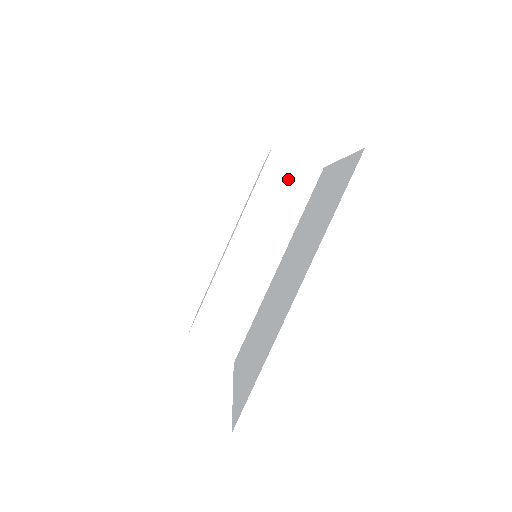
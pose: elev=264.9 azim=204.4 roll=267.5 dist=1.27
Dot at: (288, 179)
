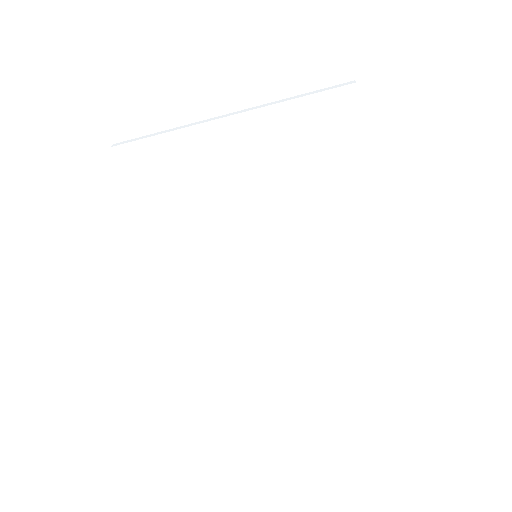
Dot at: occluded
